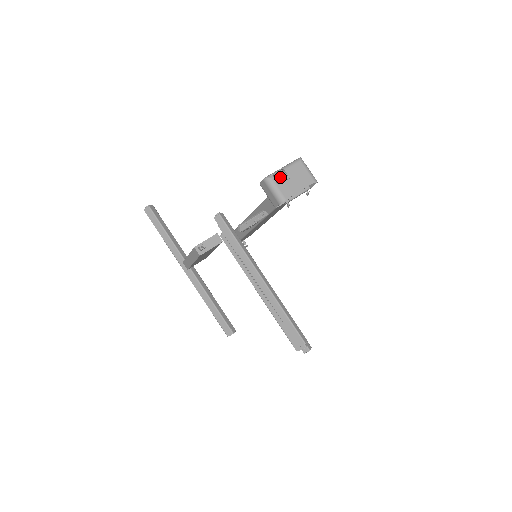
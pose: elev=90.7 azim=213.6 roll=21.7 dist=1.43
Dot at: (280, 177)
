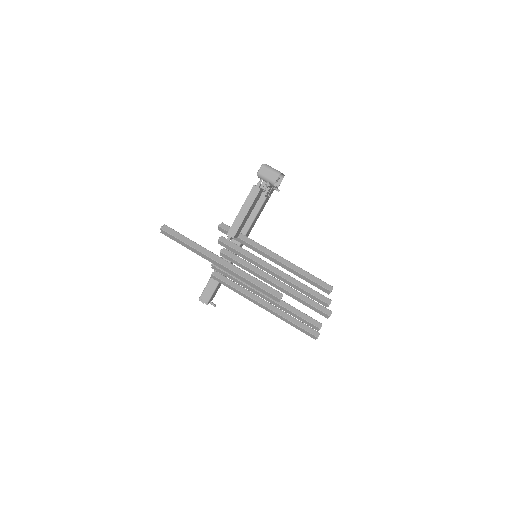
Dot at: occluded
